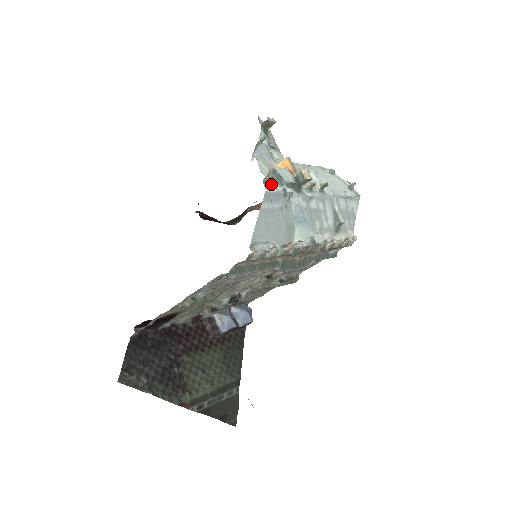
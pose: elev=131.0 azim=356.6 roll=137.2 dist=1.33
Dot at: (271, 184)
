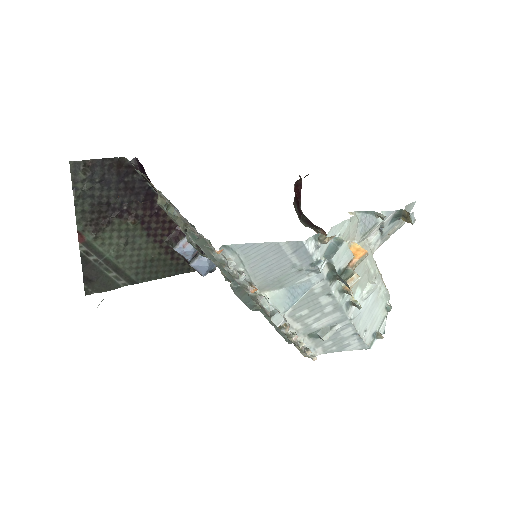
Dot at: (319, 244)
